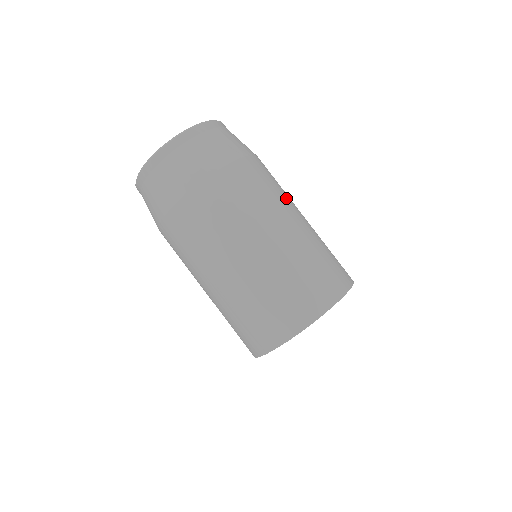
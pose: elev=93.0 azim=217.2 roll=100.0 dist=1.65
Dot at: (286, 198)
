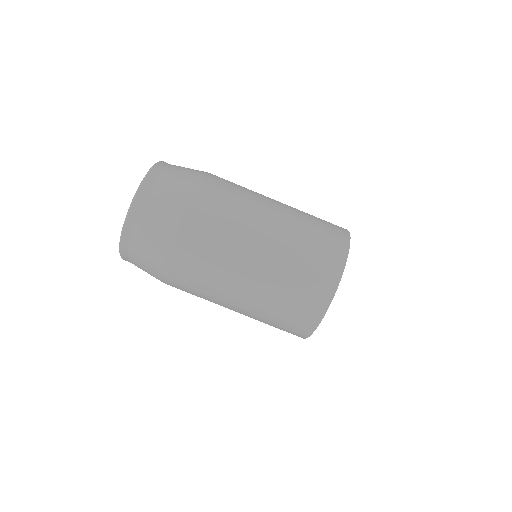
Dot at: occluded
